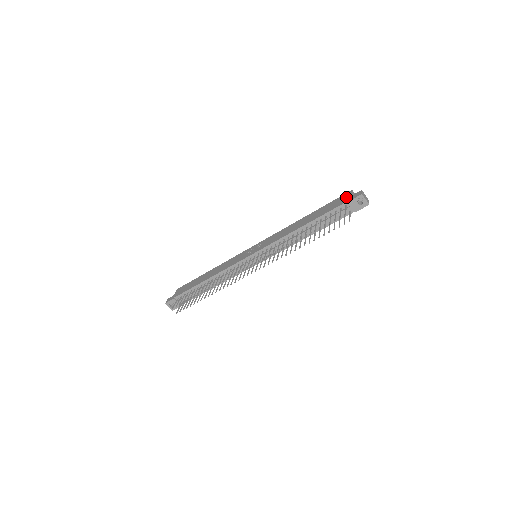
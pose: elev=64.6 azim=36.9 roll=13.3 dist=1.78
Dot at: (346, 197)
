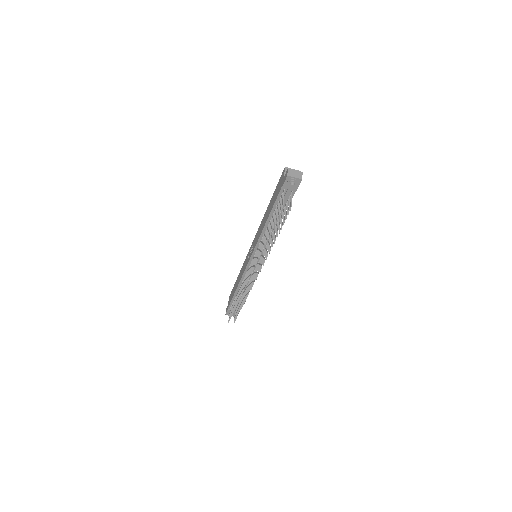
Dot at: (281, 179)
